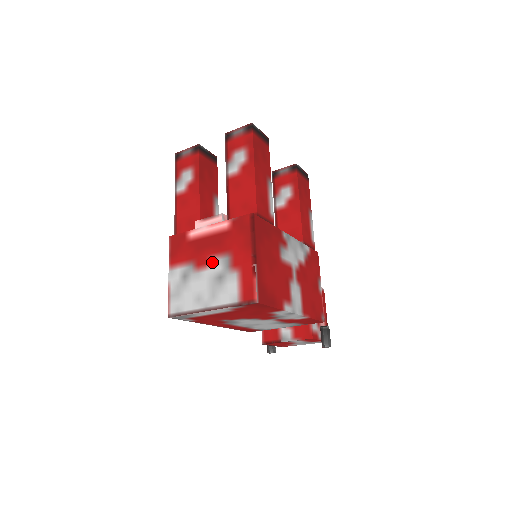
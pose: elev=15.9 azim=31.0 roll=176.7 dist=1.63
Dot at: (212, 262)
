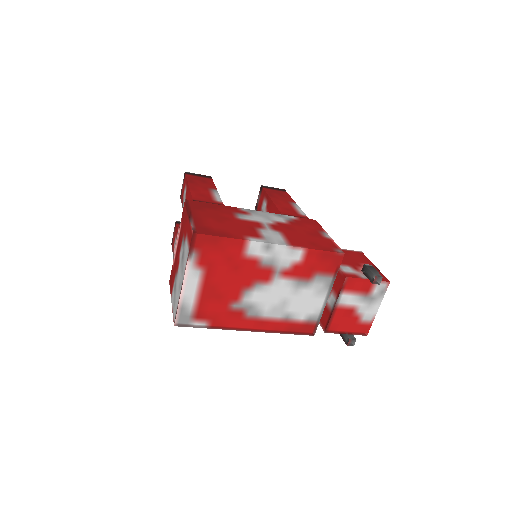
Dot at: (180, 255)
